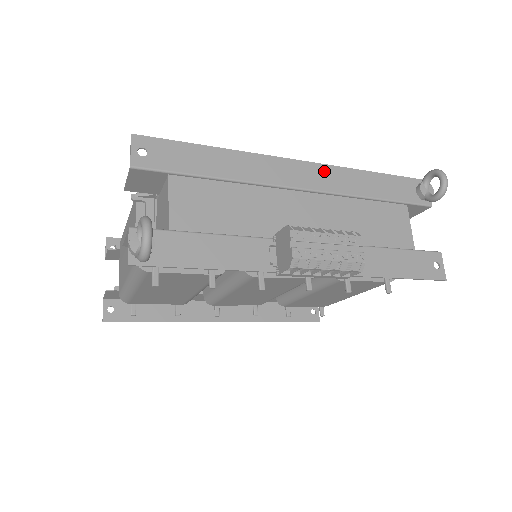
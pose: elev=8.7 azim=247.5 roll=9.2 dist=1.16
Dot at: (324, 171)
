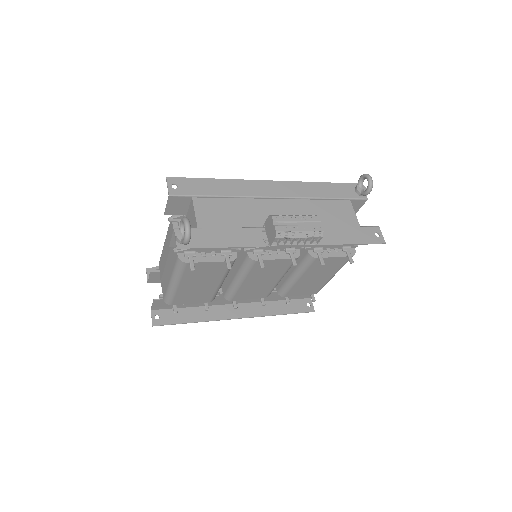
Dot at: (290, 185)
